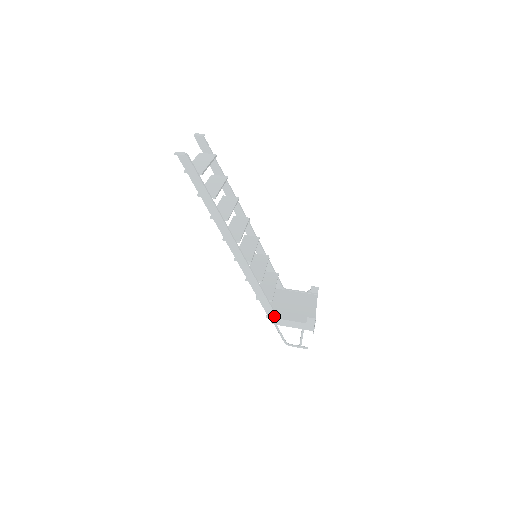
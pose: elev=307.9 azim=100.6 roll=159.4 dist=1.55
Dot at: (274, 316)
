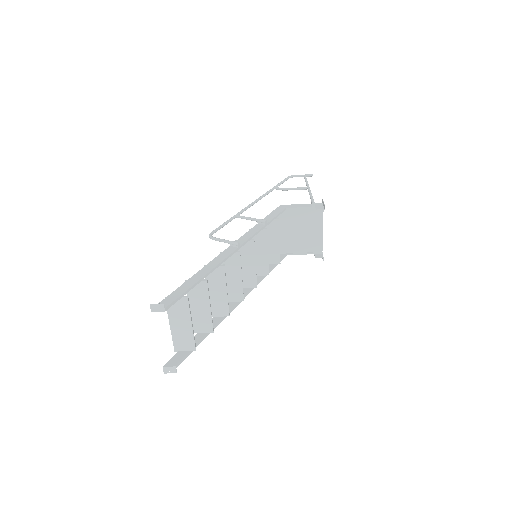
Dot at: (283, 257)
